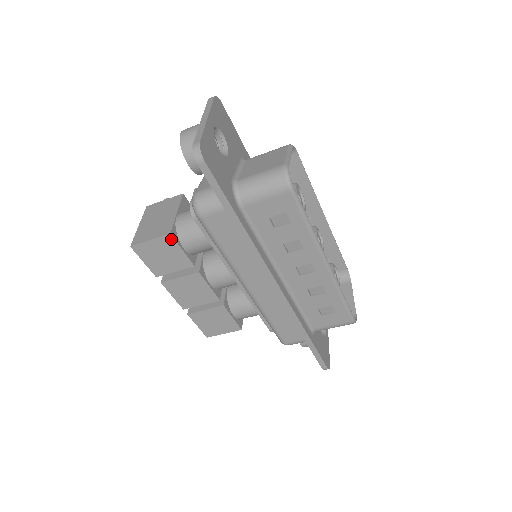
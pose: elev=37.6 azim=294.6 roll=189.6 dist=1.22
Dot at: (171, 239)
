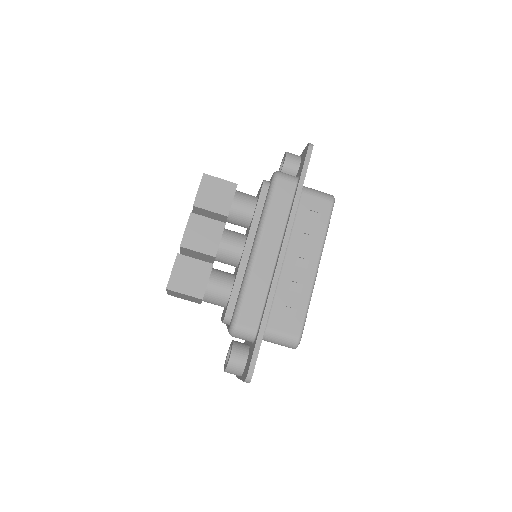
Dot at: (234, 188)
